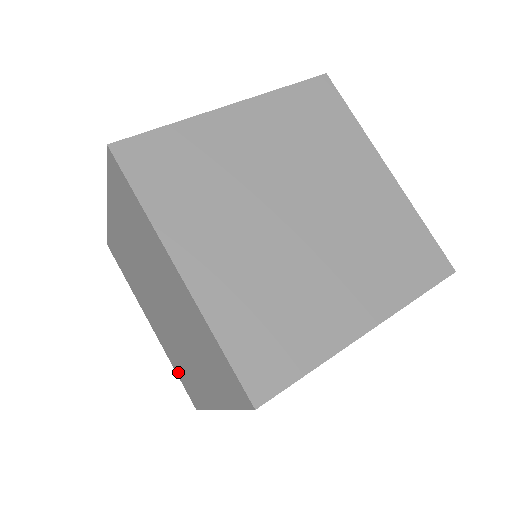
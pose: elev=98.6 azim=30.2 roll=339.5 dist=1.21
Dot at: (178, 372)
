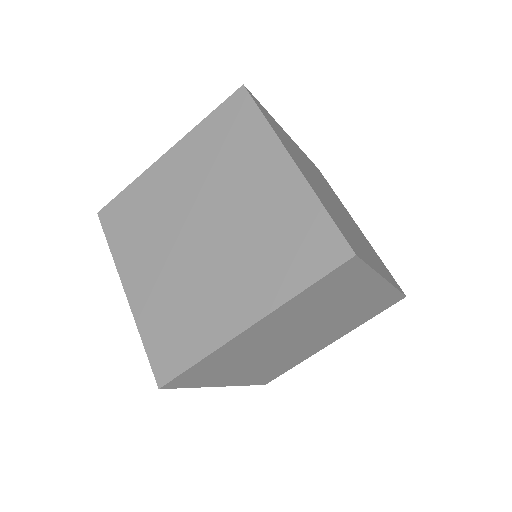
Dot at: (153, 337)
